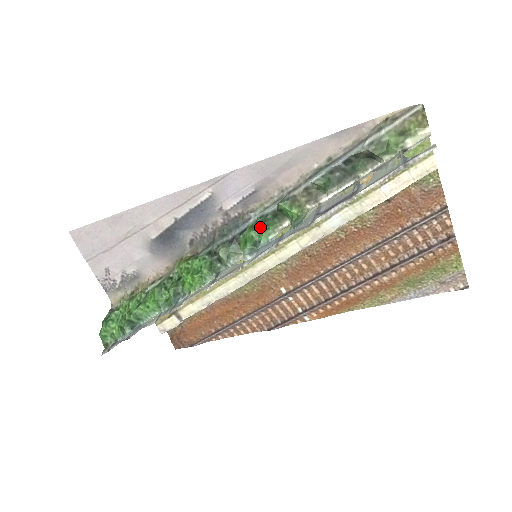
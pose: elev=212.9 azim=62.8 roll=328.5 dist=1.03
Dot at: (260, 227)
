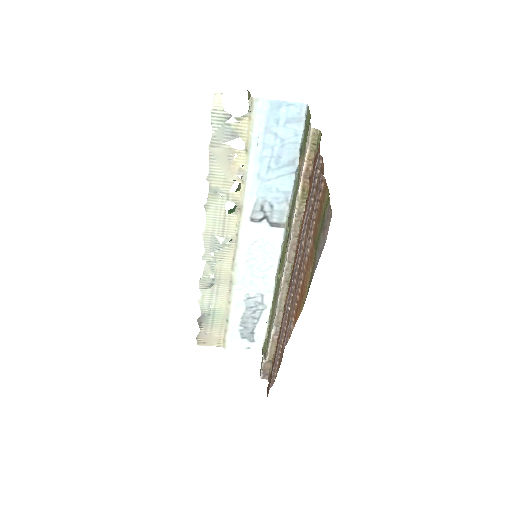
Dot at: (229, 213)
